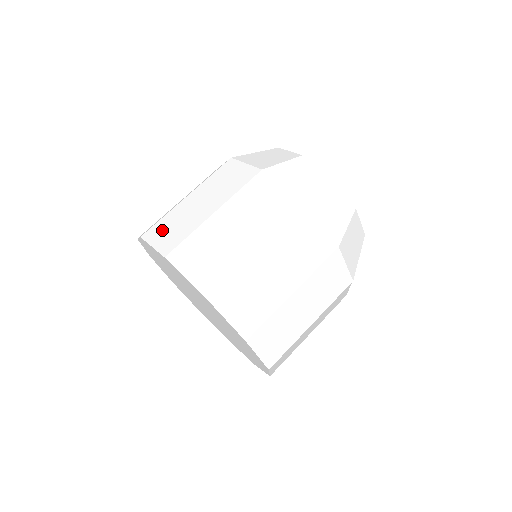
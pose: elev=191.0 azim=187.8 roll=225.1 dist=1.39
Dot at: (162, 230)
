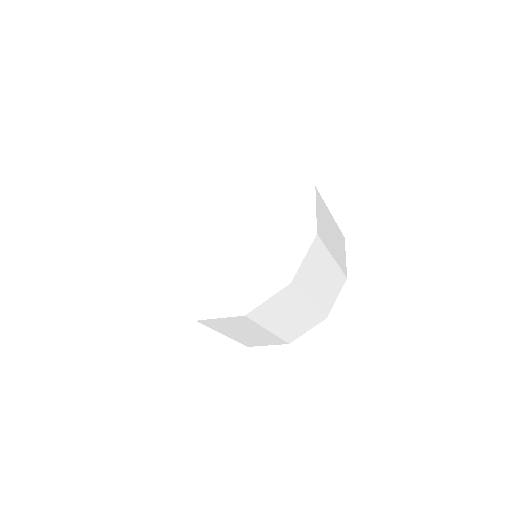
Dot at: occluded
